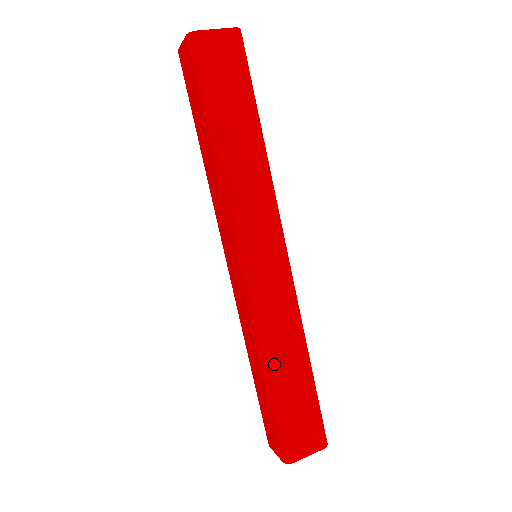
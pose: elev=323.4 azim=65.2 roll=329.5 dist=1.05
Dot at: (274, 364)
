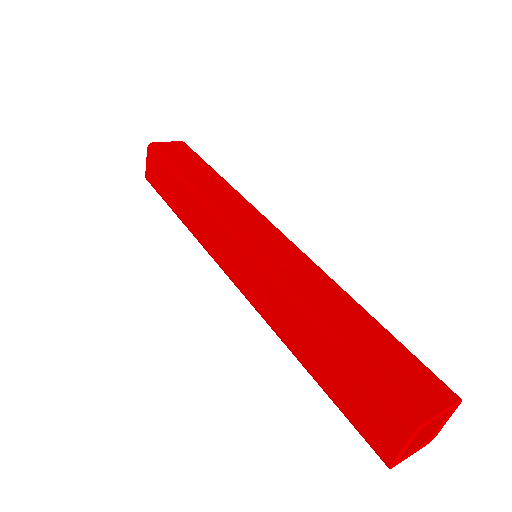
Dot at: (320, 309)
